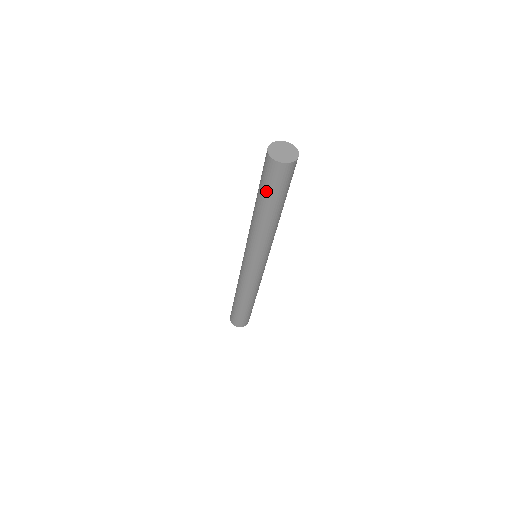
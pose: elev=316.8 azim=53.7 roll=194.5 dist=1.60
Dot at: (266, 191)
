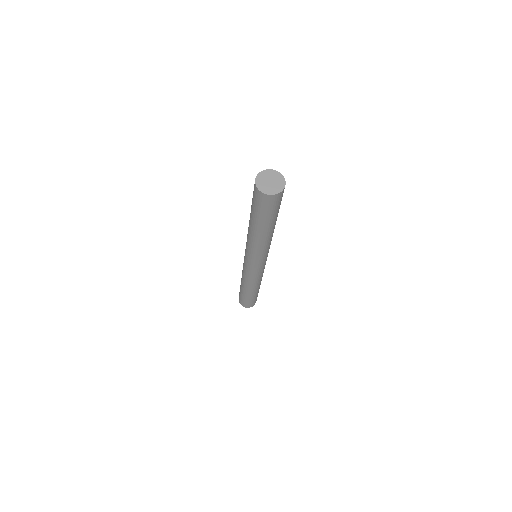
Dot at: (255, 212)
